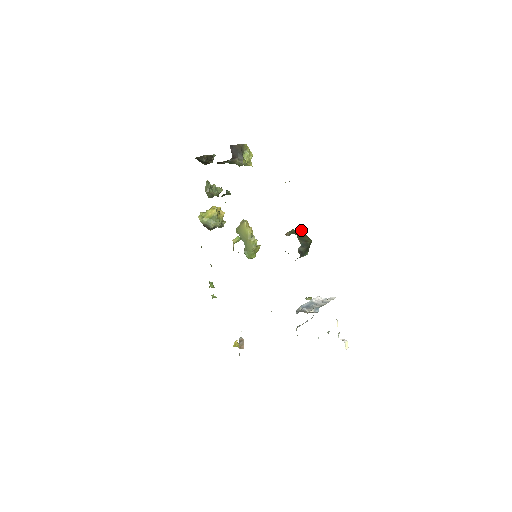
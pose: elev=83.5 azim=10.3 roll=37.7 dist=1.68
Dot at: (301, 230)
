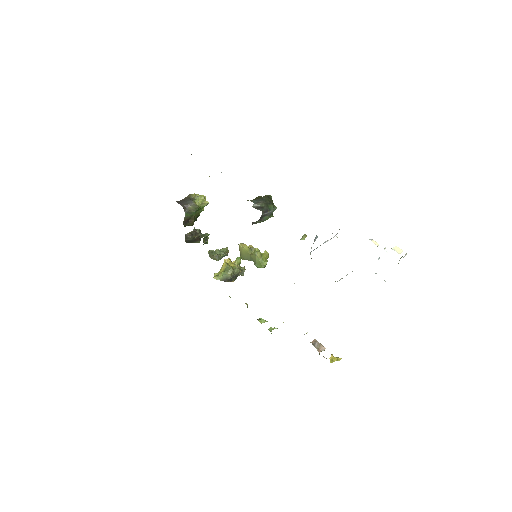
Dot at: (257, 197)
